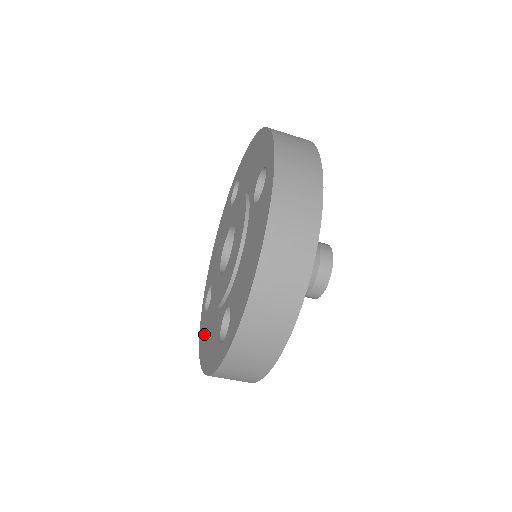
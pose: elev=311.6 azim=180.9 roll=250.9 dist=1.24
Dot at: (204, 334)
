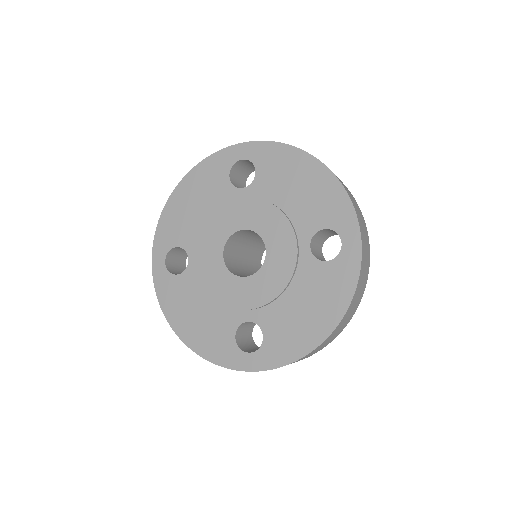
Dot at: (177, 301)
